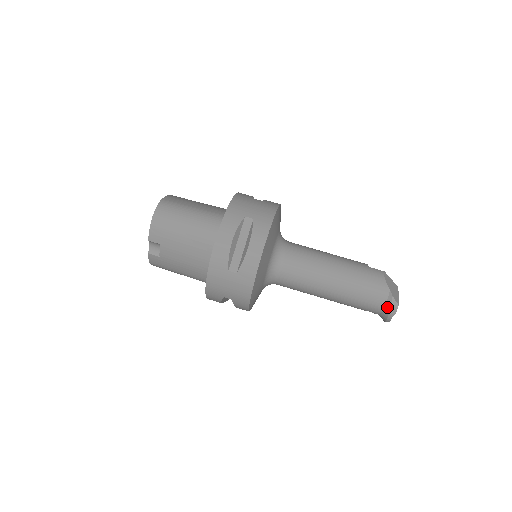
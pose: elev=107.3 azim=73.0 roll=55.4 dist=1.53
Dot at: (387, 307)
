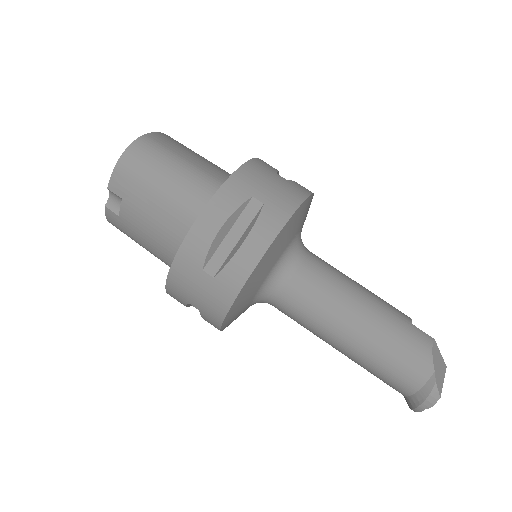
Dot at: (422, 394)
